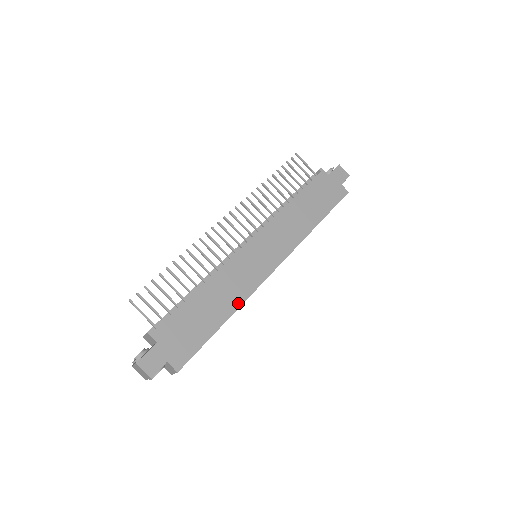
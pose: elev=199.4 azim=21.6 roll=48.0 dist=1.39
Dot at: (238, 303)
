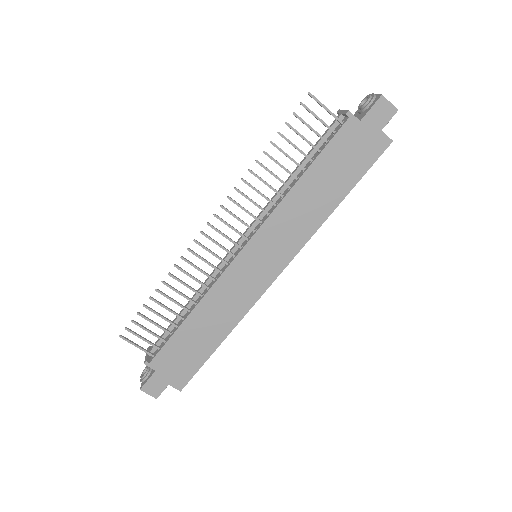
Dot at: (234, 322)
